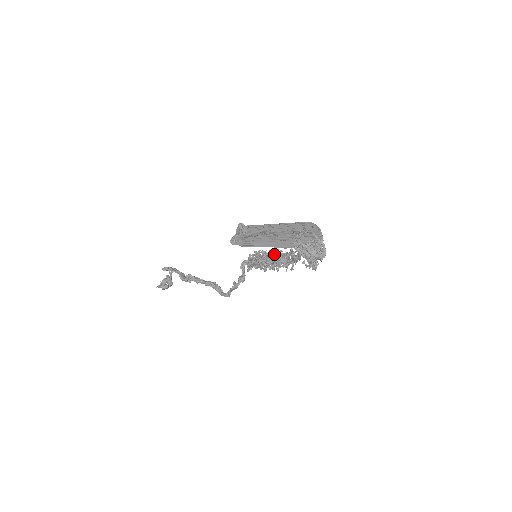
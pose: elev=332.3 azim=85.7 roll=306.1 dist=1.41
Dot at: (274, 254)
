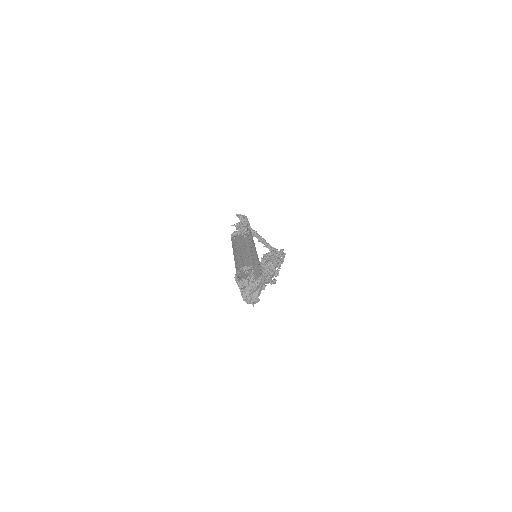
Dot at: occluded
